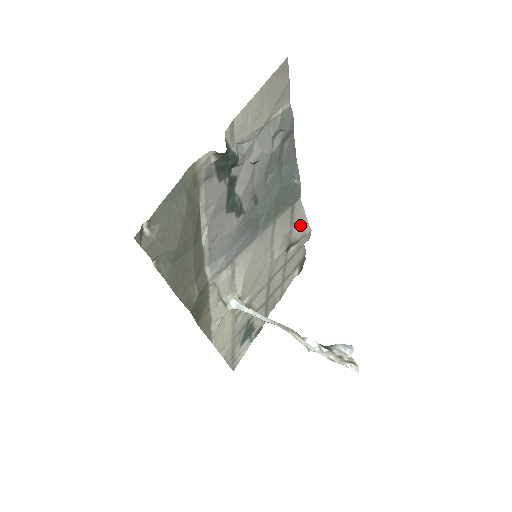
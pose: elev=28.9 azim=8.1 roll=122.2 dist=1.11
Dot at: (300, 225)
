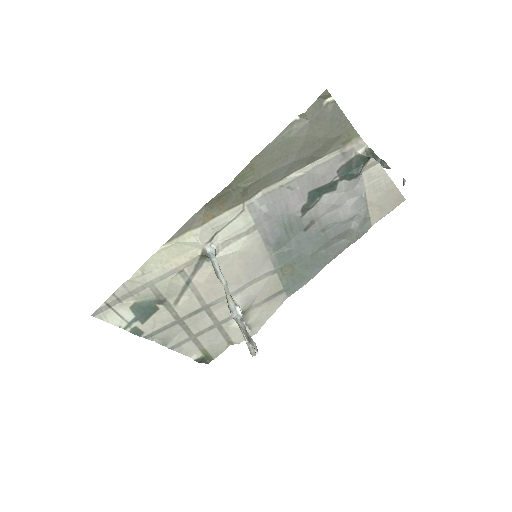
Dot at: (262, 314)
